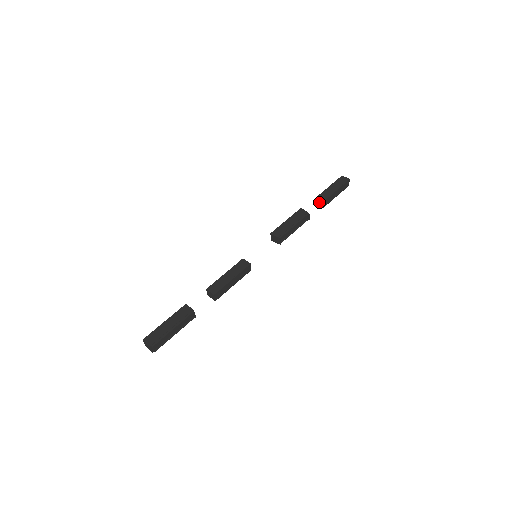
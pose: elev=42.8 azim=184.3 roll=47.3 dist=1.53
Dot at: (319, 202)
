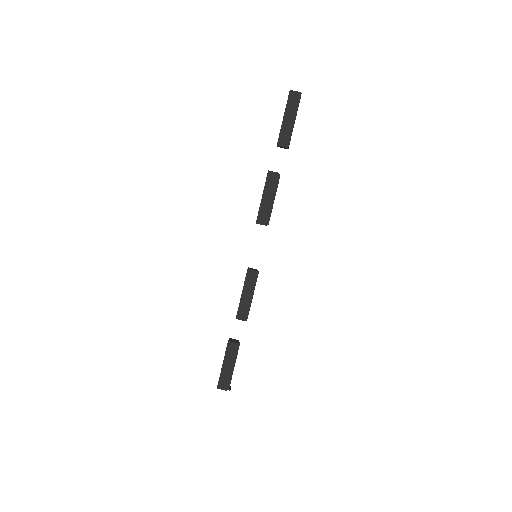
Dot at: (282, 147)
